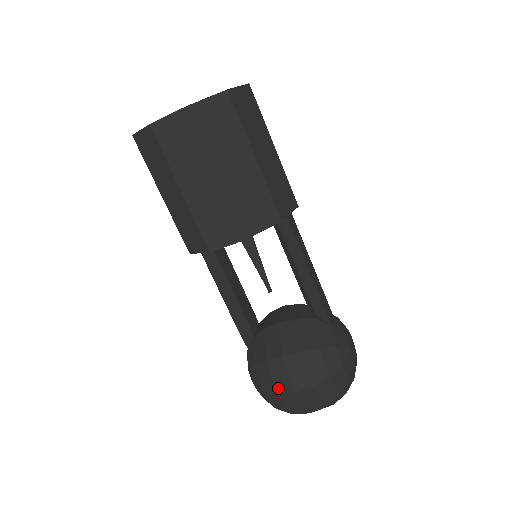
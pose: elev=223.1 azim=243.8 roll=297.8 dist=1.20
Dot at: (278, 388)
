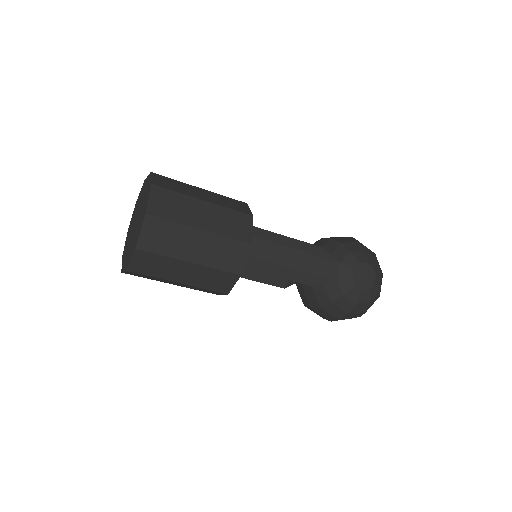
Dot at: occluded
